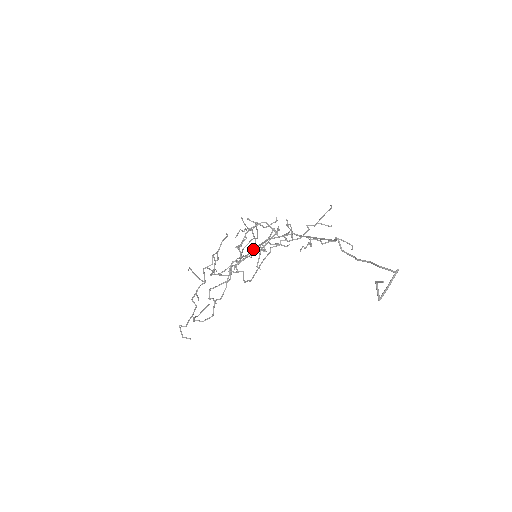
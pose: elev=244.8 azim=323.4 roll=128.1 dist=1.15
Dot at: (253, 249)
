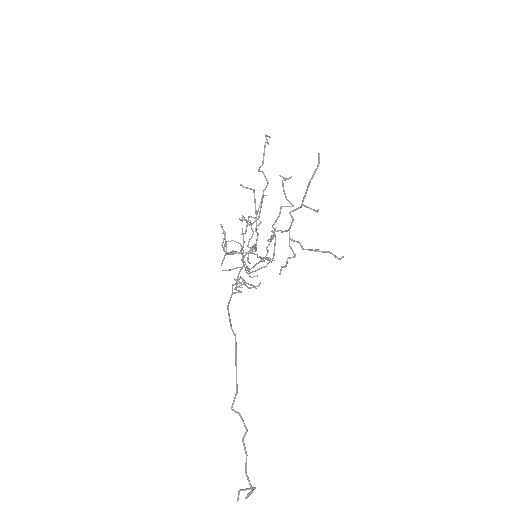
Dot at: (251, 248)
